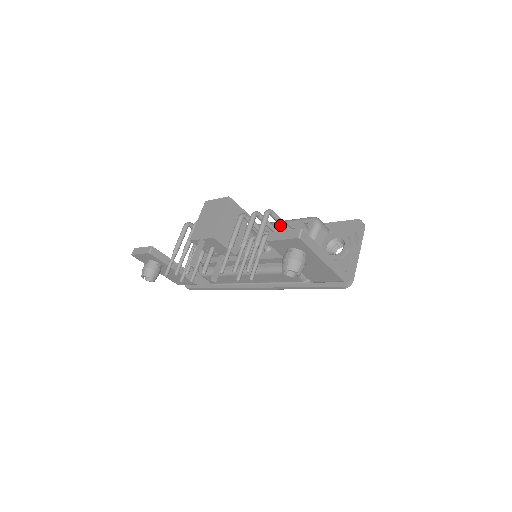
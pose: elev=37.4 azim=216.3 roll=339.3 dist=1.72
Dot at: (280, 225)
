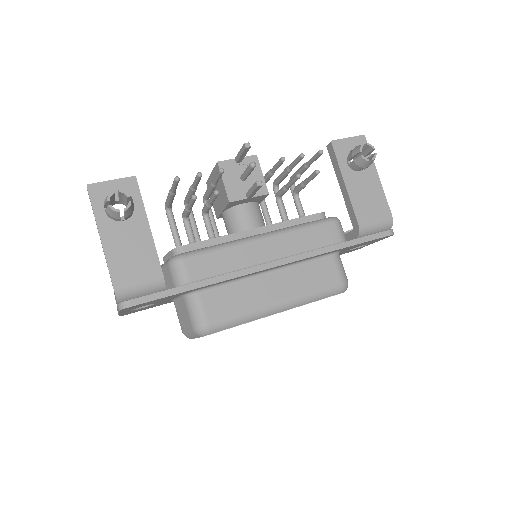
Dot at: occluded
